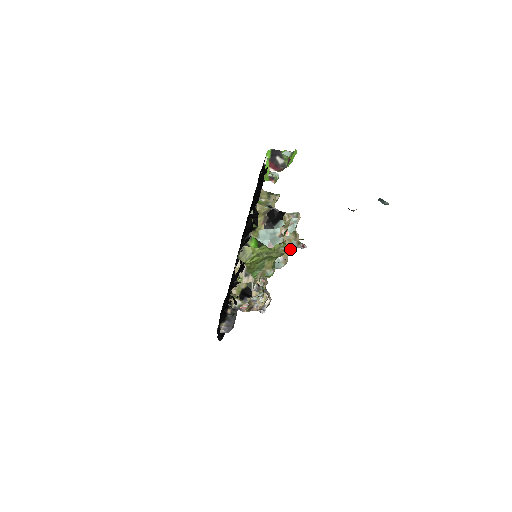
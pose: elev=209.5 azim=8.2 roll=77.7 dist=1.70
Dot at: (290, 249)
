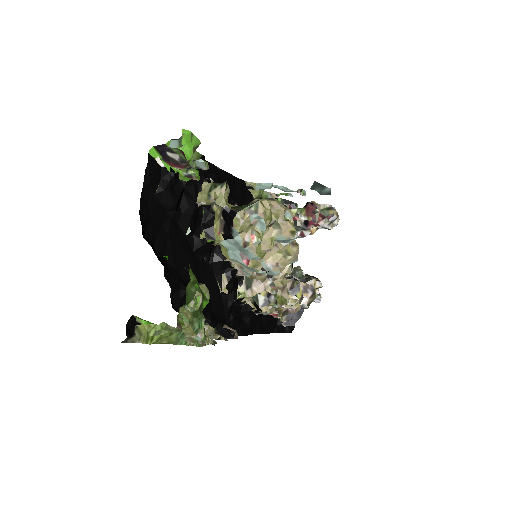
Dot at: (287, 242)
